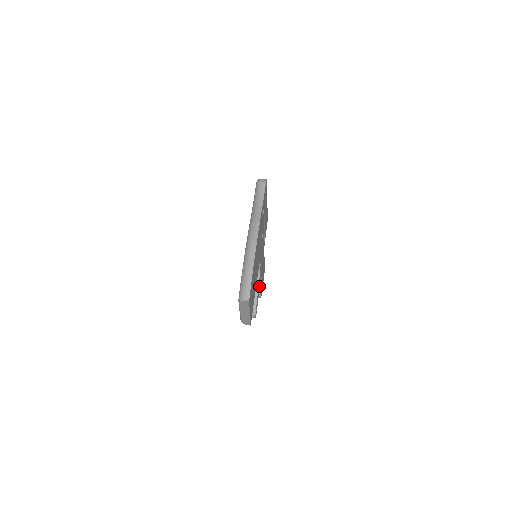
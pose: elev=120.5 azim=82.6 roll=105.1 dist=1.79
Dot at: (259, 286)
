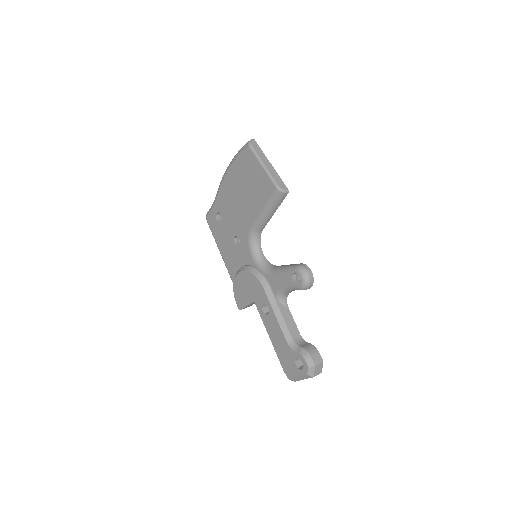
Dot at: occluded
